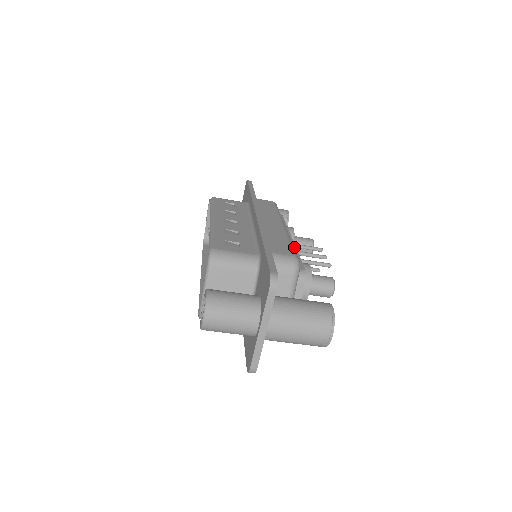
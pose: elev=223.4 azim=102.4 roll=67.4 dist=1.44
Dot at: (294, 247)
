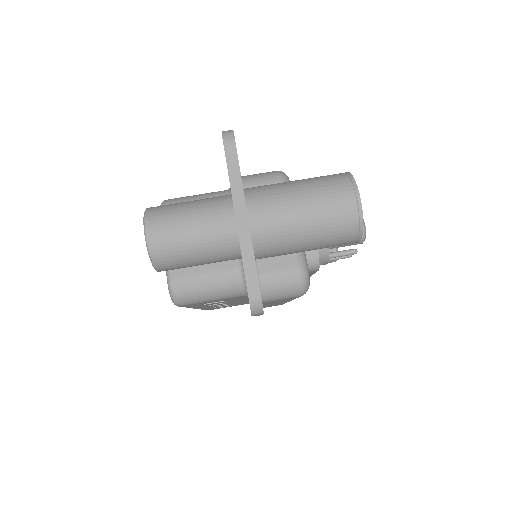
Dot at: occluded
